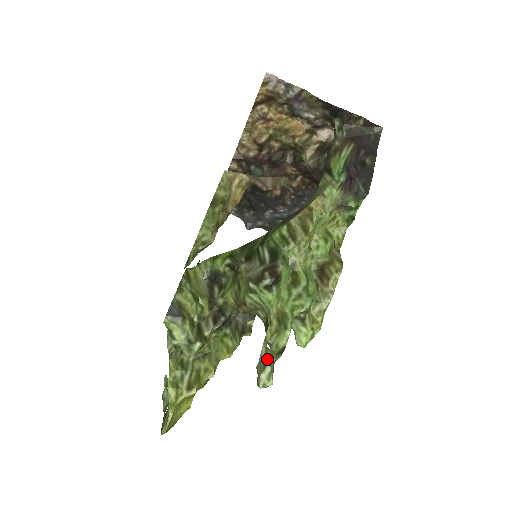
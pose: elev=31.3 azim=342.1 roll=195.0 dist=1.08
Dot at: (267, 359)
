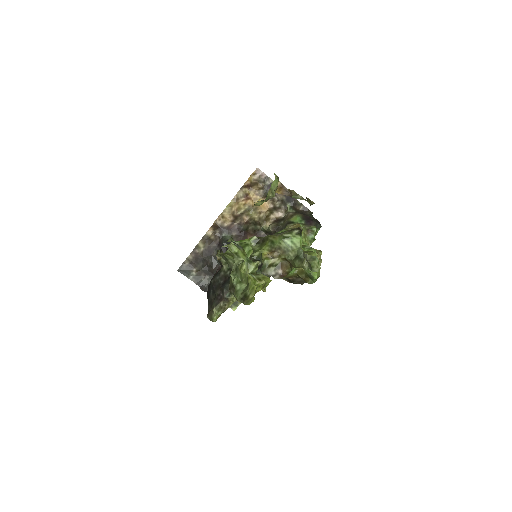
Dot at: (314, 256)
